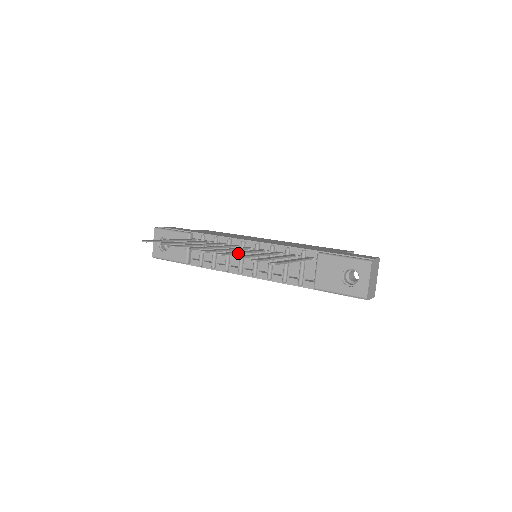
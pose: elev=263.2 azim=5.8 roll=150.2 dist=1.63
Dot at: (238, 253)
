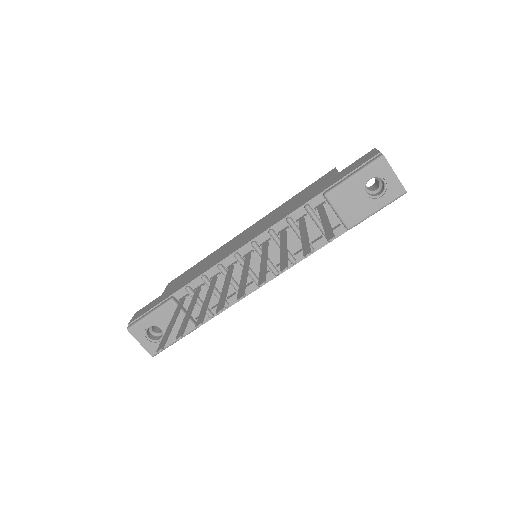
Dot at: (266, 266)
